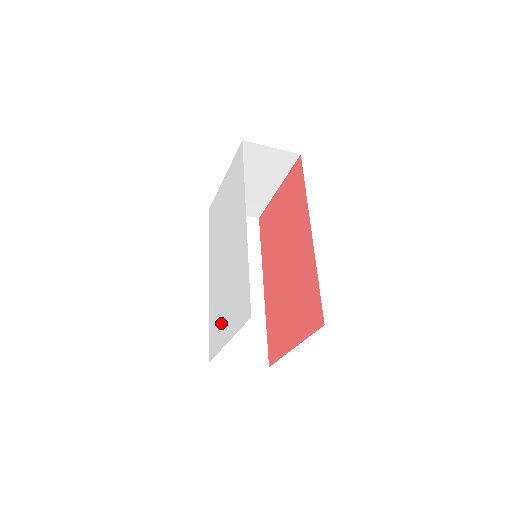
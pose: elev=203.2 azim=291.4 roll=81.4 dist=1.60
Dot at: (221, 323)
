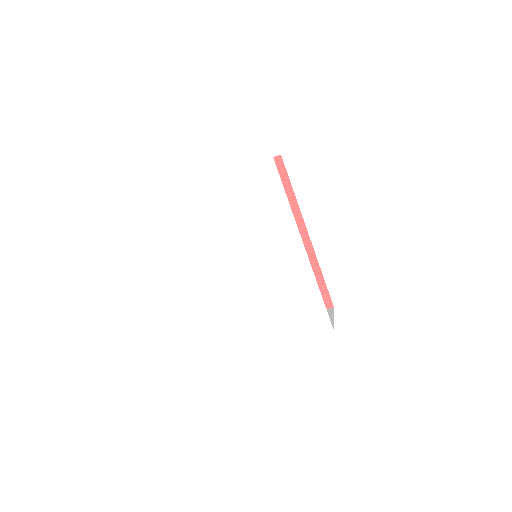
Dot at: (259, 327)
